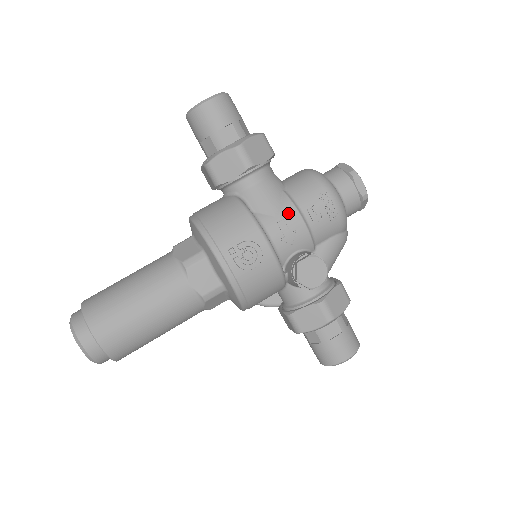
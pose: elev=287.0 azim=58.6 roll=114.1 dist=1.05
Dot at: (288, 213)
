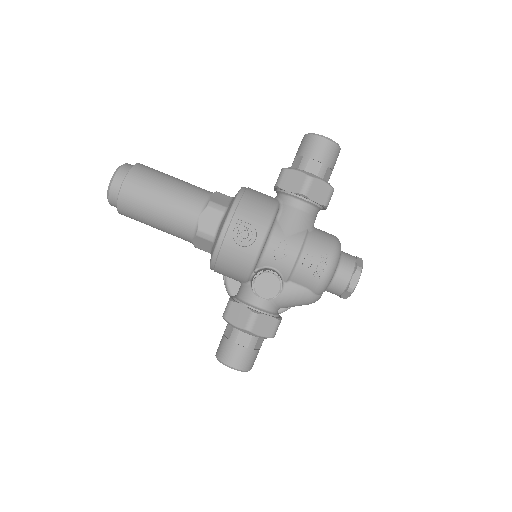
Dot at: (294, 242)
